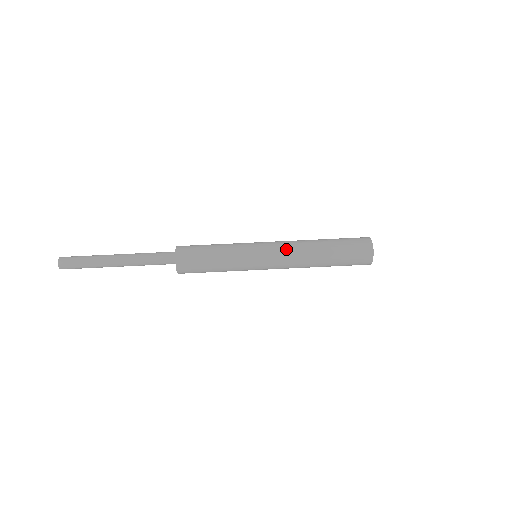
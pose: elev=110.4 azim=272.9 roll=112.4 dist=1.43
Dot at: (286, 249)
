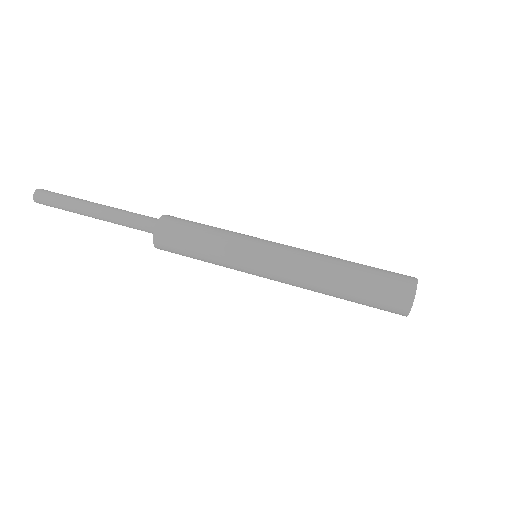
Dot at: (295, 254)
